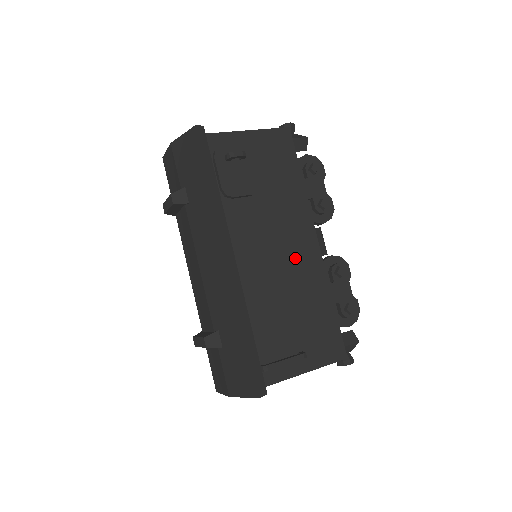
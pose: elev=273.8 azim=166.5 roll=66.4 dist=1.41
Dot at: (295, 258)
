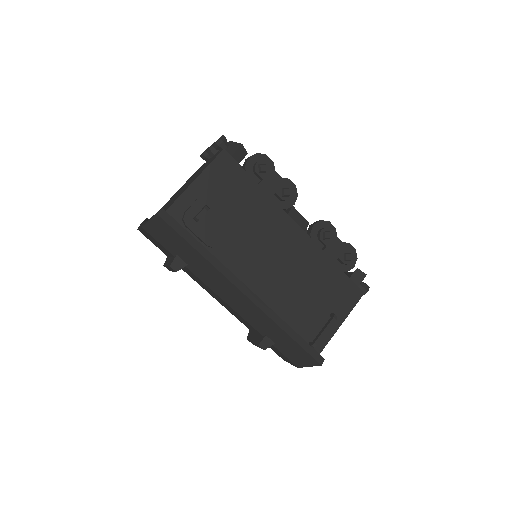
Dot at: (290, 252)
